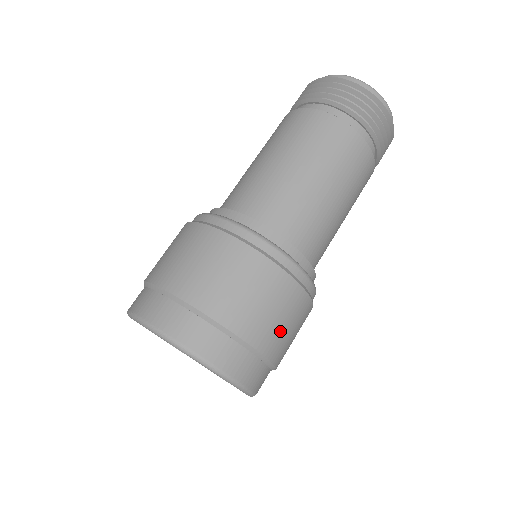
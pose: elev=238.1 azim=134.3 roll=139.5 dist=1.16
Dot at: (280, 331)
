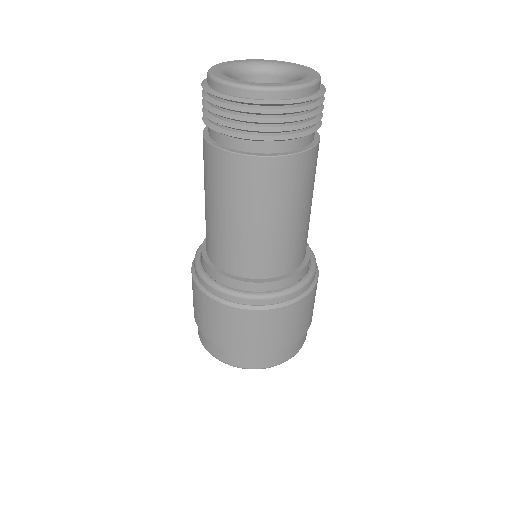
Dot at: (280, 335)
